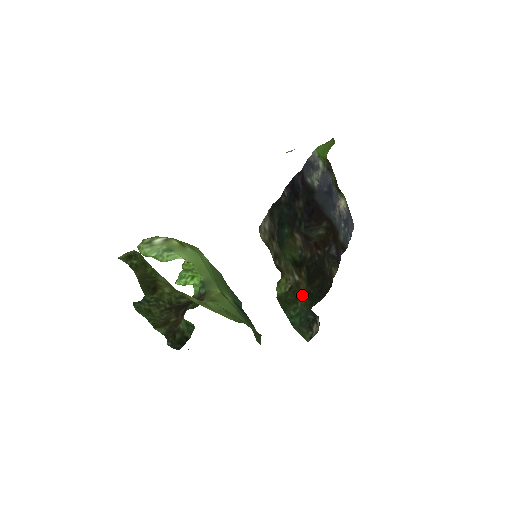
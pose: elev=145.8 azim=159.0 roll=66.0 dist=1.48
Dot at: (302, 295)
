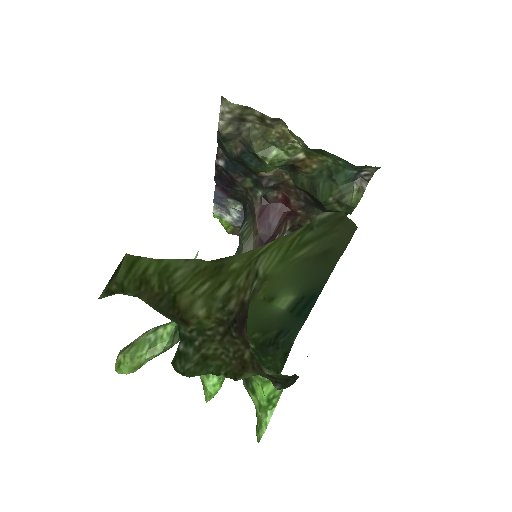
Dot at: (323, 157)
